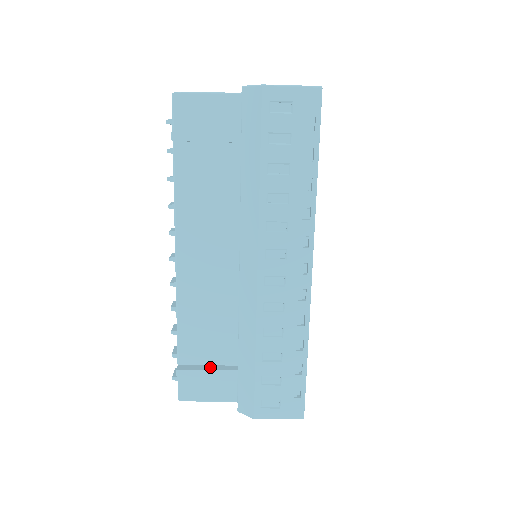
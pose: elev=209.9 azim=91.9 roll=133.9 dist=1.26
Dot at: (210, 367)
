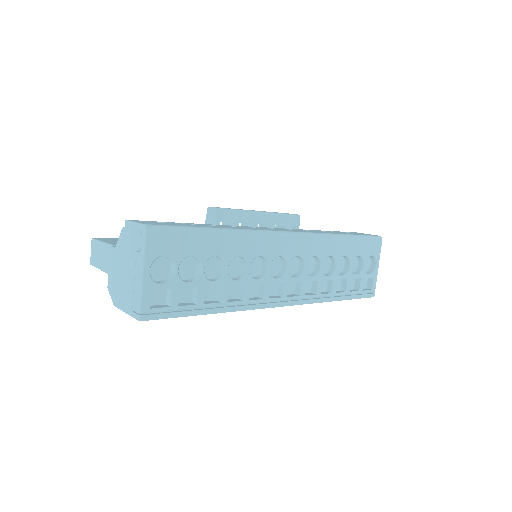
Dot at: occluded
